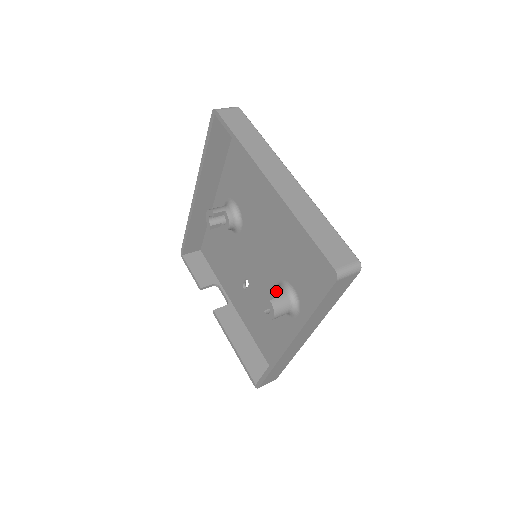
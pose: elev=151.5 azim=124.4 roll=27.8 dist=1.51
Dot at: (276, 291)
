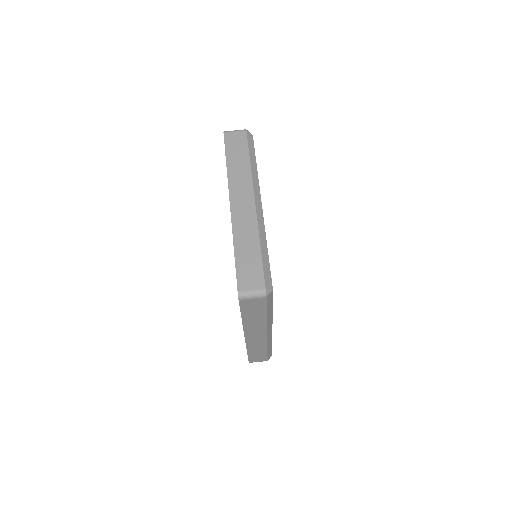
Dot at: occluded
